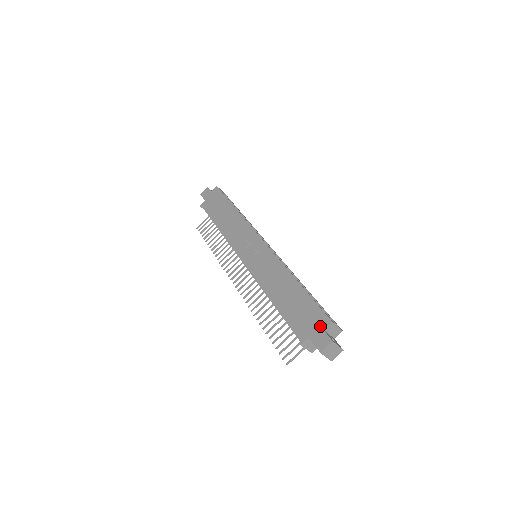
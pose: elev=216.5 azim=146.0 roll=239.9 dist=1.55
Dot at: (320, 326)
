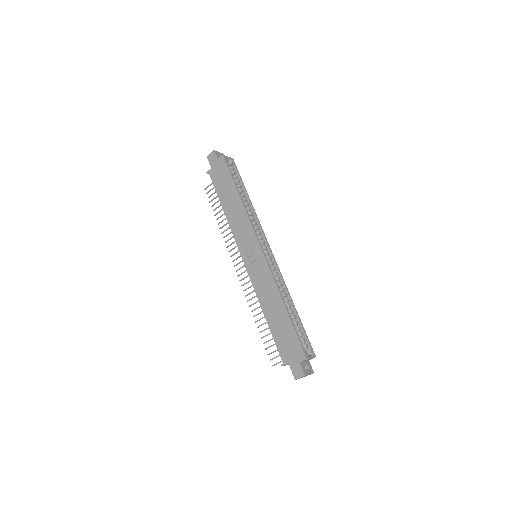
Dot at: (298, 359)
